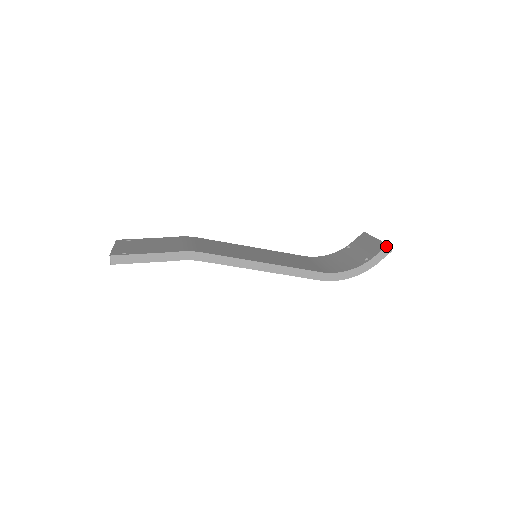
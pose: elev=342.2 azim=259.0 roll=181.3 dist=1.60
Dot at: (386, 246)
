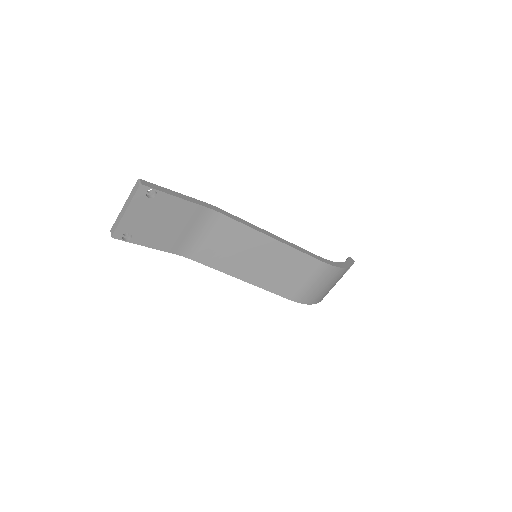
Dot at: (349, 257)
